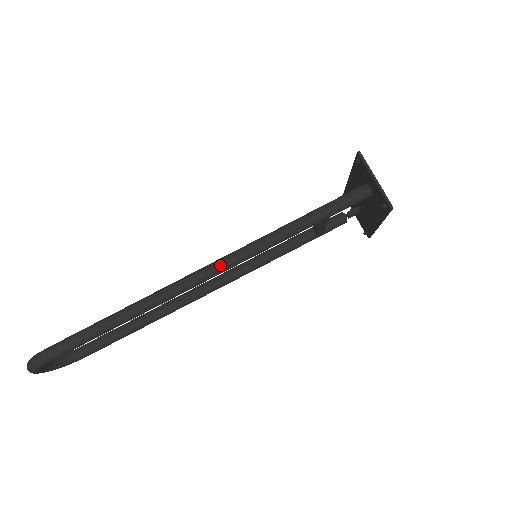
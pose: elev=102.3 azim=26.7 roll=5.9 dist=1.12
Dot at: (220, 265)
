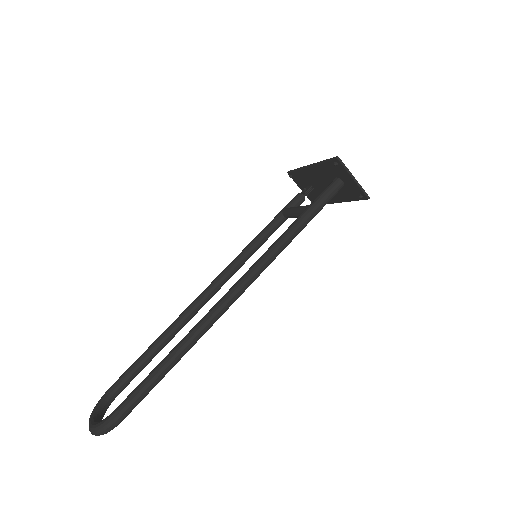
Dot at: (250, 280)
